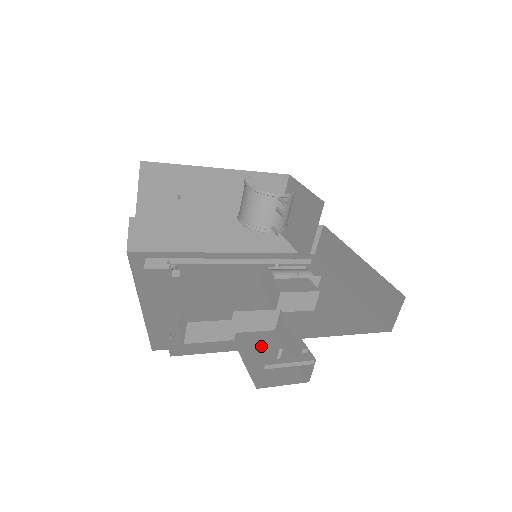
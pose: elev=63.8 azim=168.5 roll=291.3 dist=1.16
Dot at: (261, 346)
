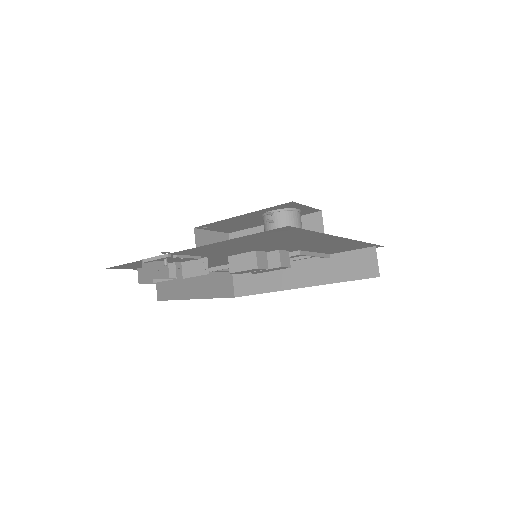
Dot at: occluded
